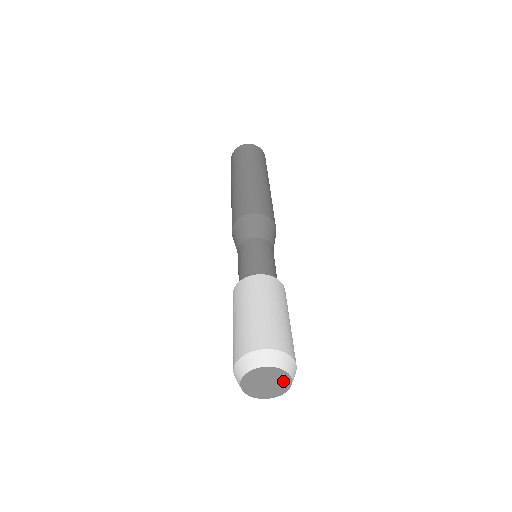
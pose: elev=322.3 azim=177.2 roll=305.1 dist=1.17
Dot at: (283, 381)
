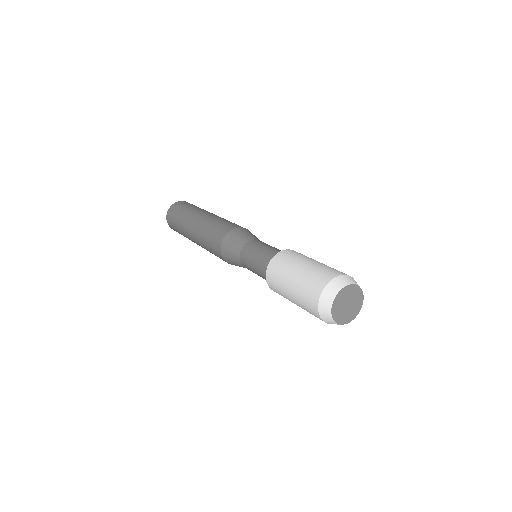
Dot at: (358, 301)
